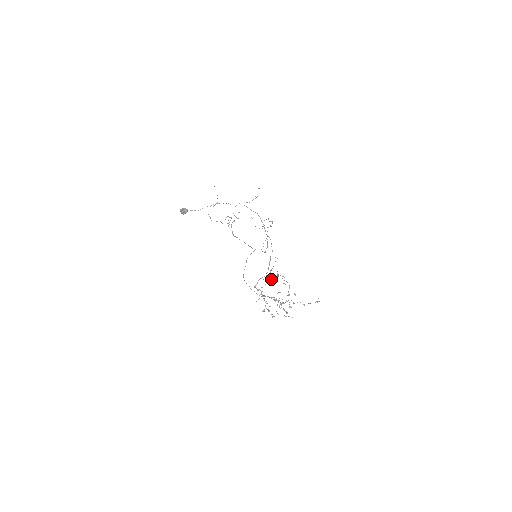
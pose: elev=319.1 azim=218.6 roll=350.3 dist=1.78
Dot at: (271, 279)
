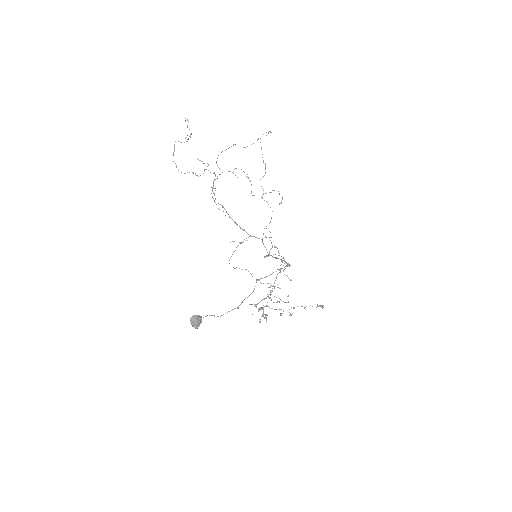
Dot at: occluded
